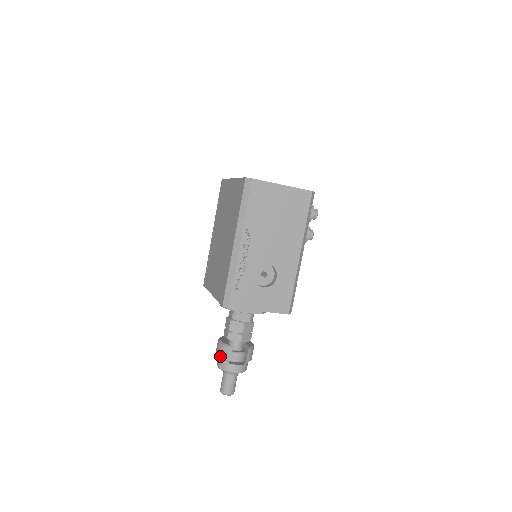
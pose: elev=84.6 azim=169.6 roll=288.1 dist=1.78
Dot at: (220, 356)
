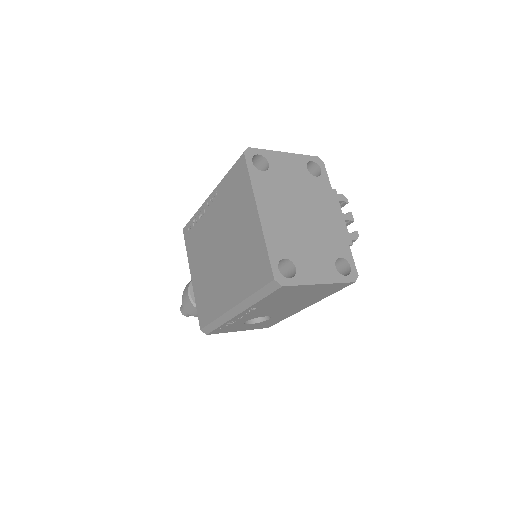
Dot at: (187, 307)
